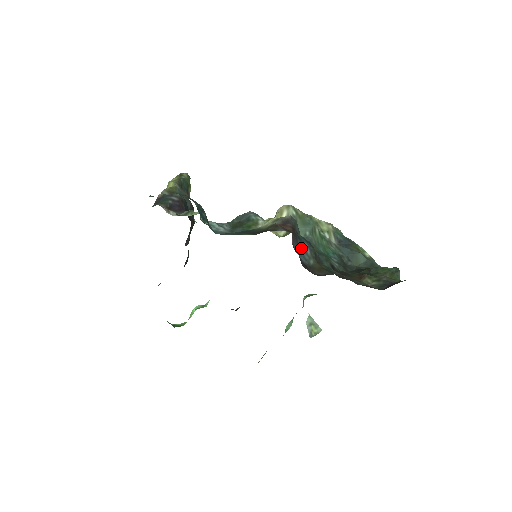
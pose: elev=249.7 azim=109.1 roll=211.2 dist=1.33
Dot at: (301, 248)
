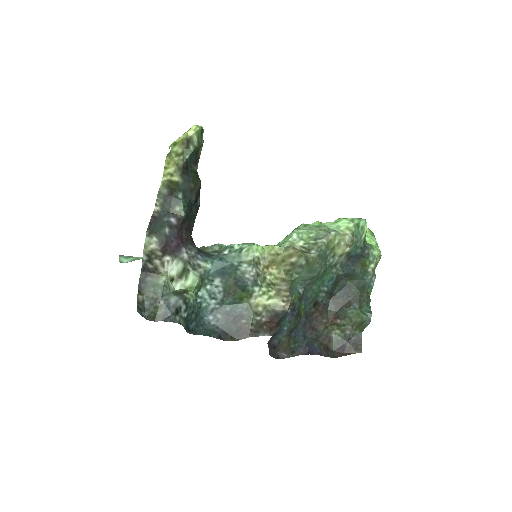
Dot at: (278, 334)
